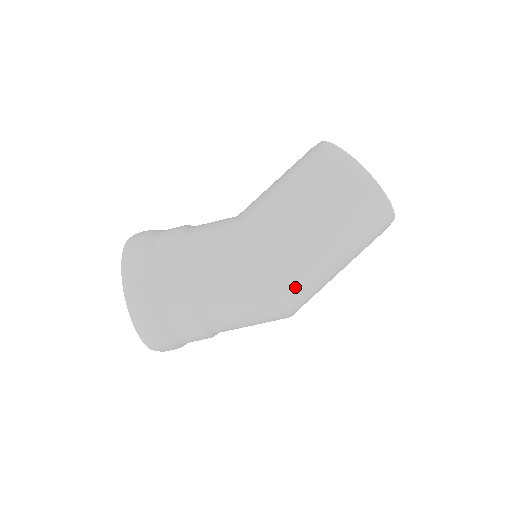
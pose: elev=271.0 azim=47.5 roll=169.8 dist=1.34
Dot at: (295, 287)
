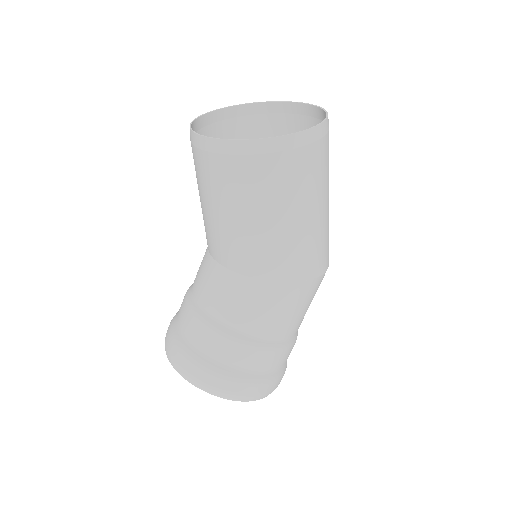
Dot at: (327, 252)
